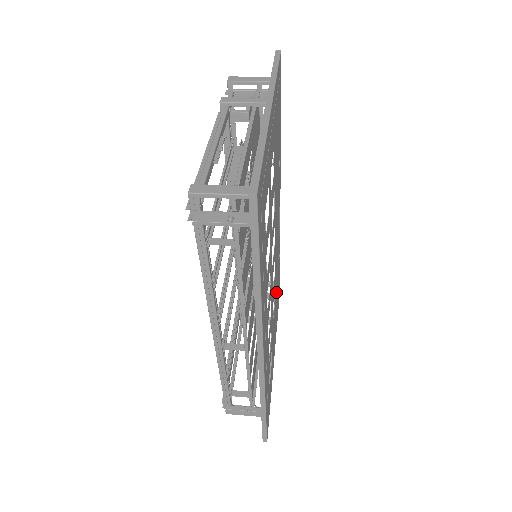
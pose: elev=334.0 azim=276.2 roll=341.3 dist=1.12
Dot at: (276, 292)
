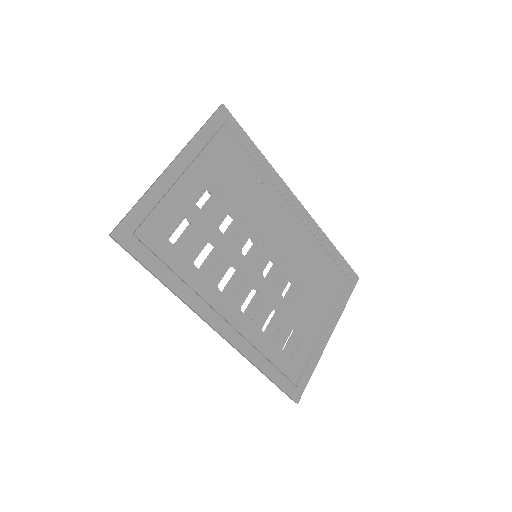
Dot at: (313, 281)
